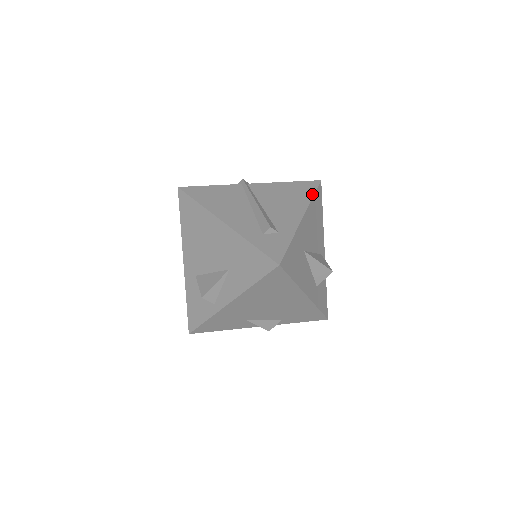
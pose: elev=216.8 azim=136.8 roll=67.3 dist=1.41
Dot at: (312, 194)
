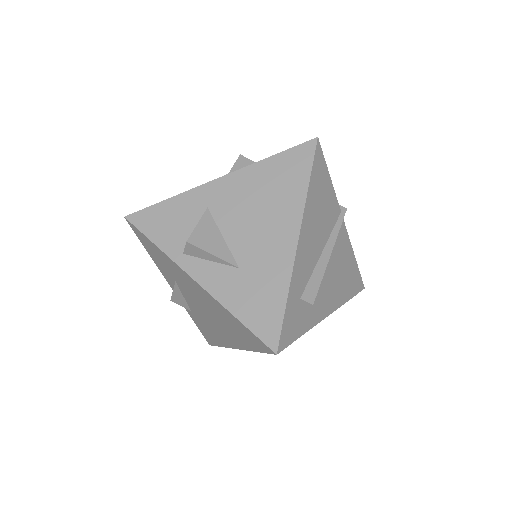
Dot at: (351, 296)
